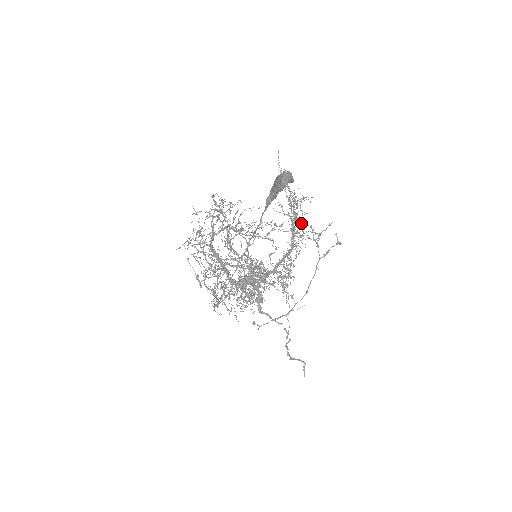
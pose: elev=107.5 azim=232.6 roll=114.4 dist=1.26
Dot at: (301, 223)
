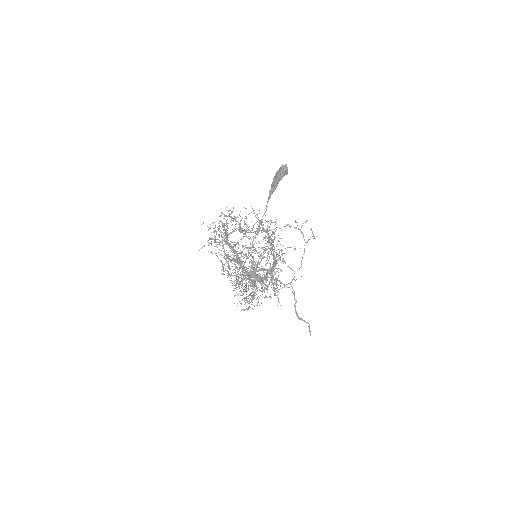
Dot at: occluded
